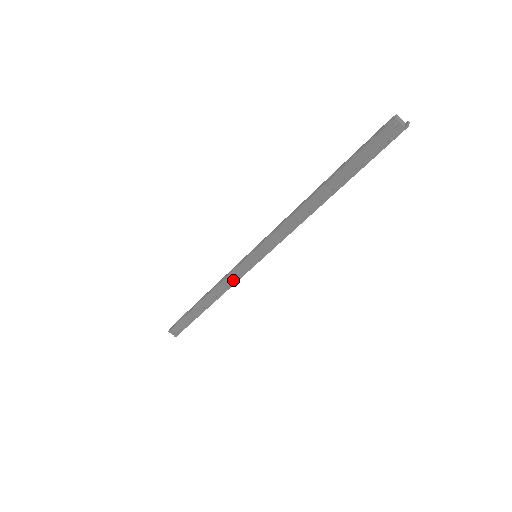
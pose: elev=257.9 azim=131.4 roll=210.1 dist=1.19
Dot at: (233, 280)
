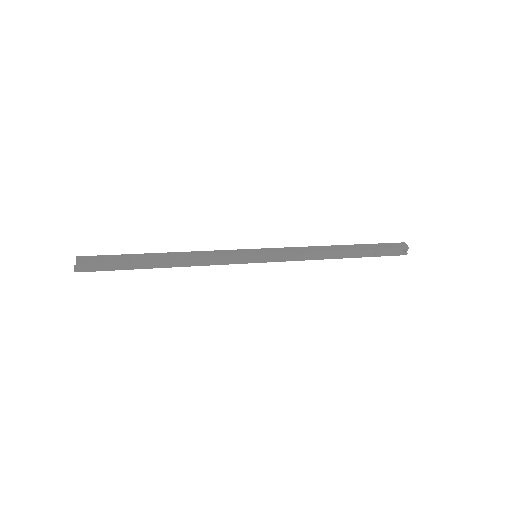
Dot at: (219, 262)
